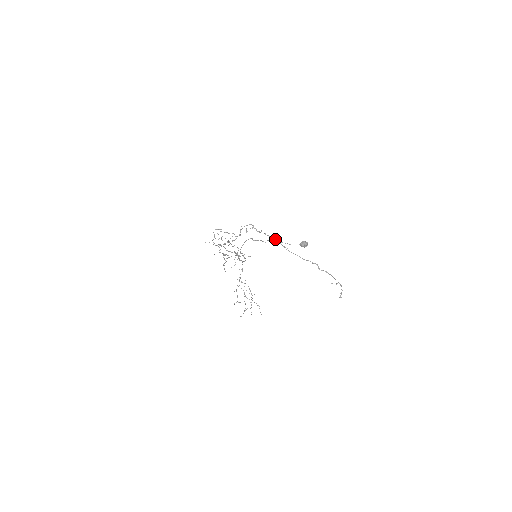
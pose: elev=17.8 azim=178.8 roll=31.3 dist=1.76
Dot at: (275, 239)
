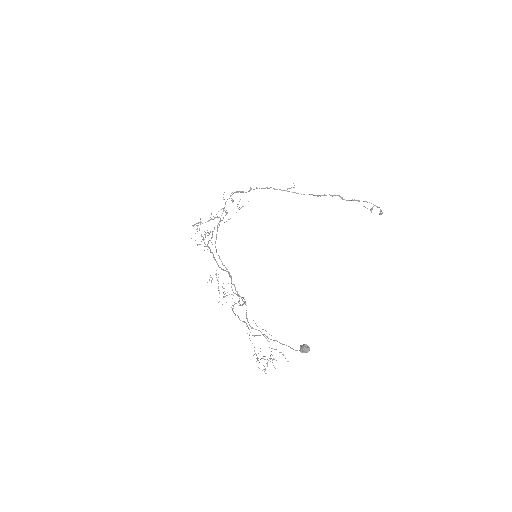
Dot at: occluded
